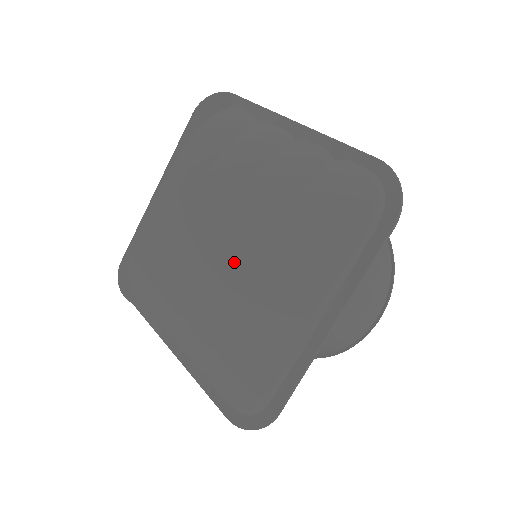
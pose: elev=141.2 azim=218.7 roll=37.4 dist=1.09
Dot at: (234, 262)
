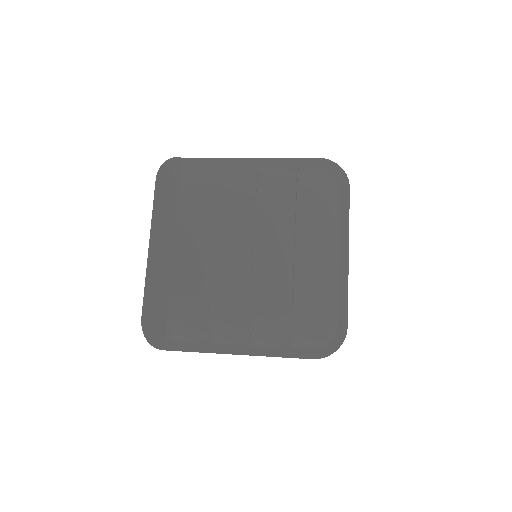
Dot at: (270, 250)
